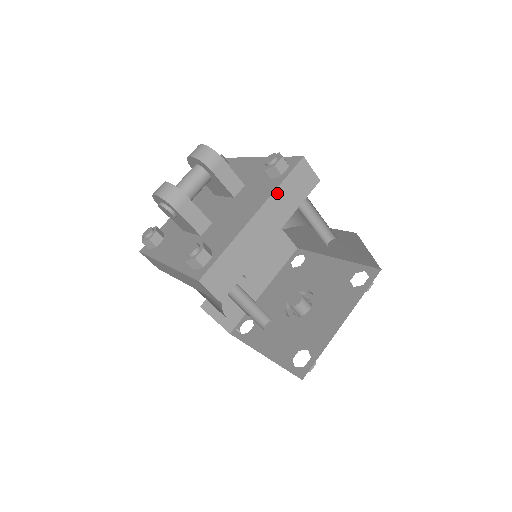
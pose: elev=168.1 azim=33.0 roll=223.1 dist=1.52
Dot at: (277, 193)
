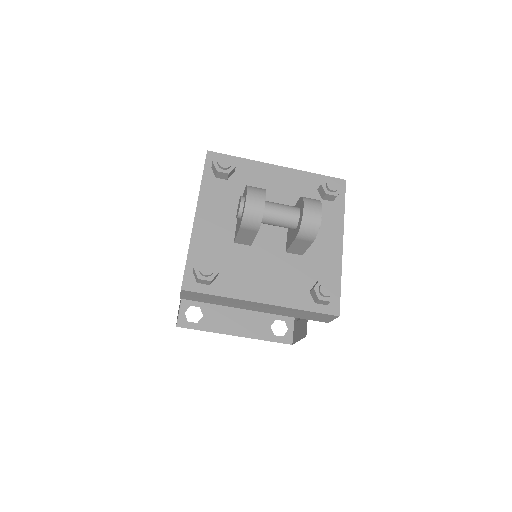
Dot at: (294, 309)
